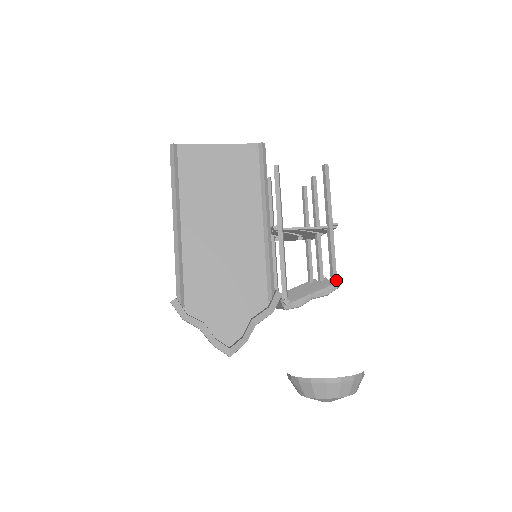
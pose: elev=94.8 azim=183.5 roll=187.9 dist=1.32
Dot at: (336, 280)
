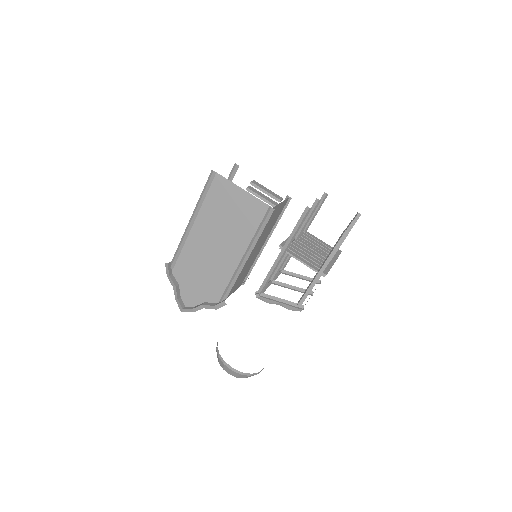
Dot at: (299, 307)
